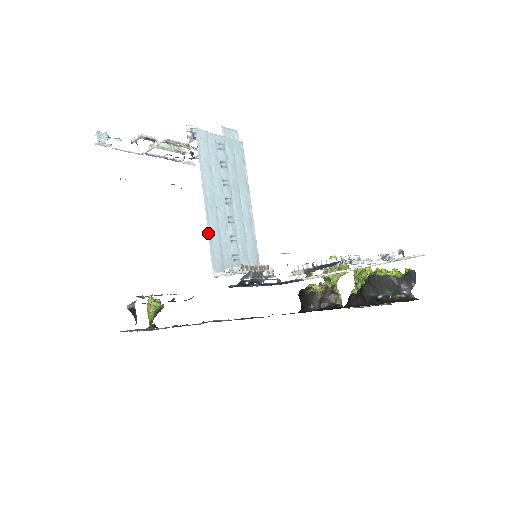
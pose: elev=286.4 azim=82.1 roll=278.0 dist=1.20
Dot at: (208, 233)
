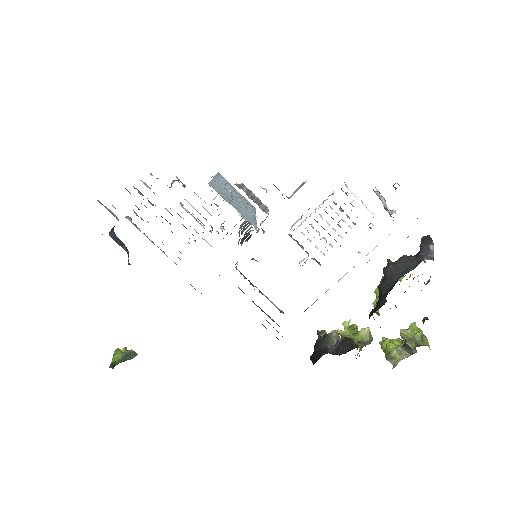
Dot at: (211, 180)
